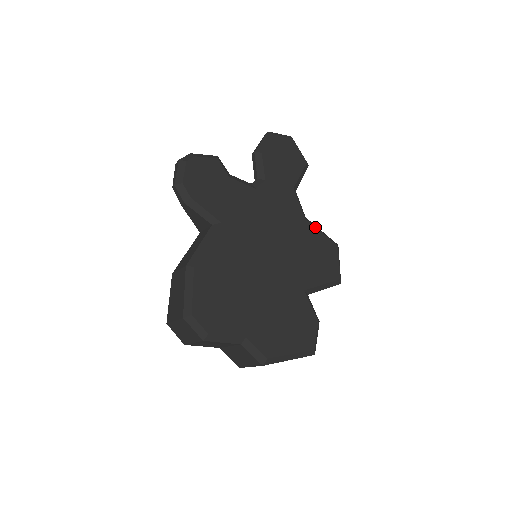
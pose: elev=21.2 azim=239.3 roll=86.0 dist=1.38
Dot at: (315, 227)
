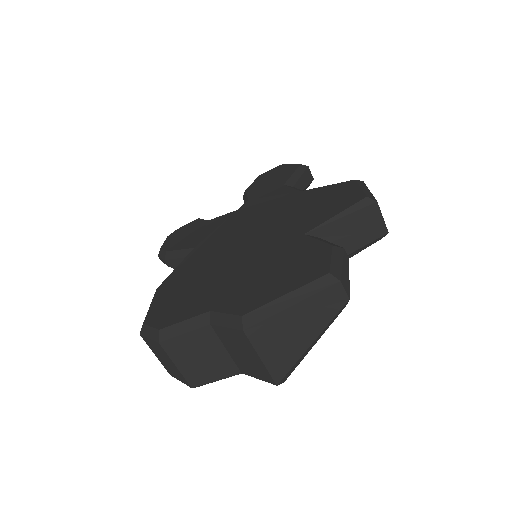
Dot at: (316, 188)
